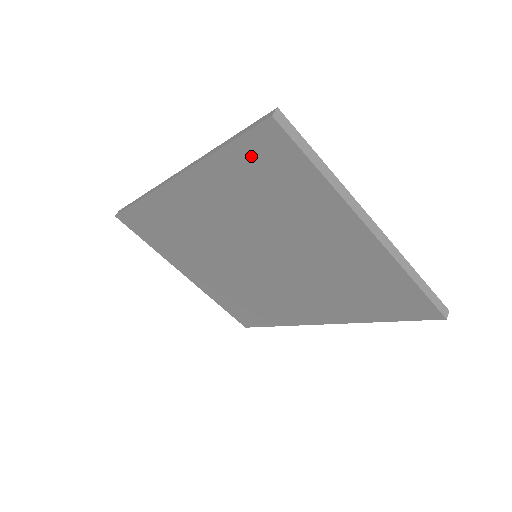
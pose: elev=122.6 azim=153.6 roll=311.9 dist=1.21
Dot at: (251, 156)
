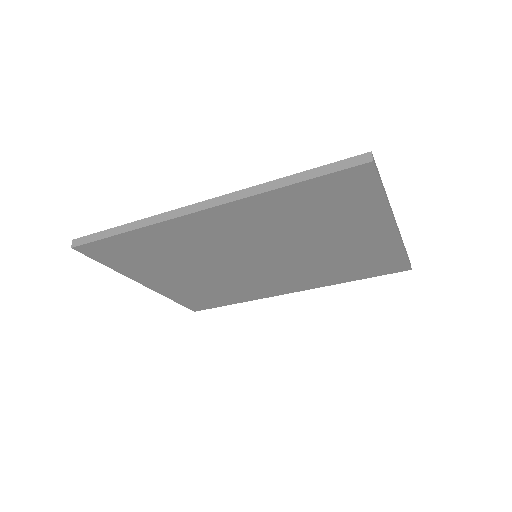
Dot at: (325, 188)
